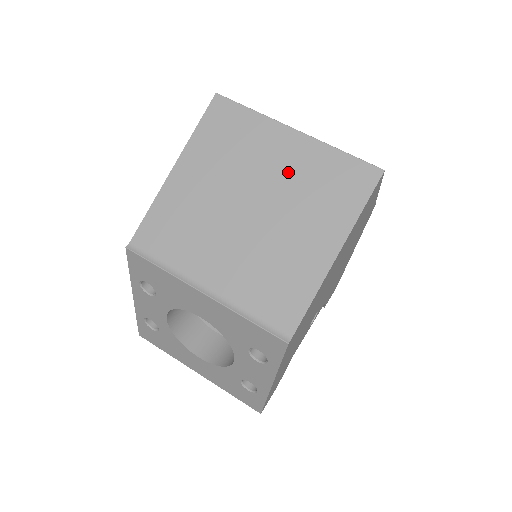
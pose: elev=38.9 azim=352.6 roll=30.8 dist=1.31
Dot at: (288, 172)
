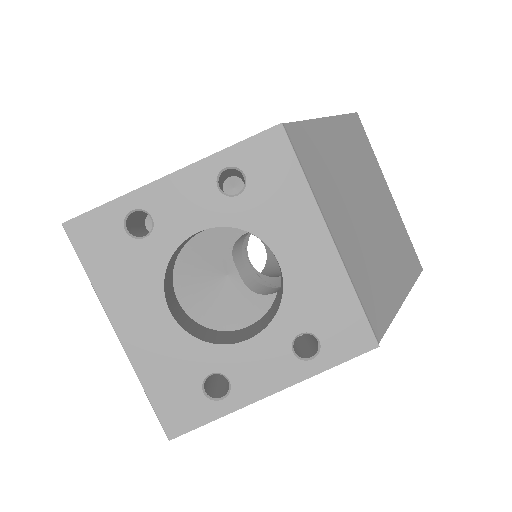
Dot at: (386, 213)
